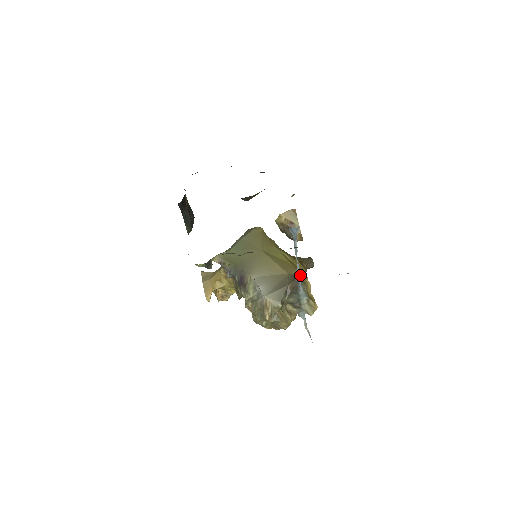
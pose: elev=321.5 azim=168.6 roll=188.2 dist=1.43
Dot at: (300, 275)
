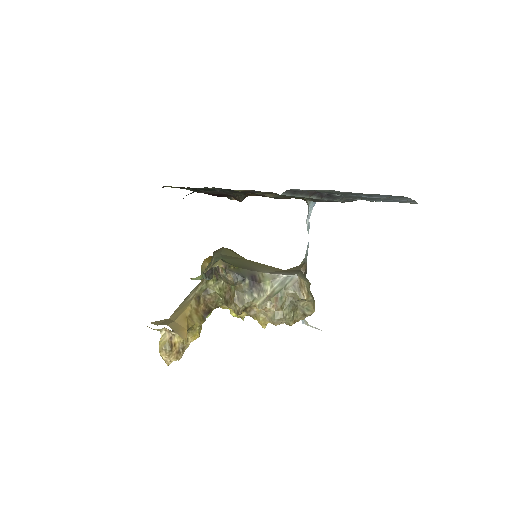
Dot at: occluded
